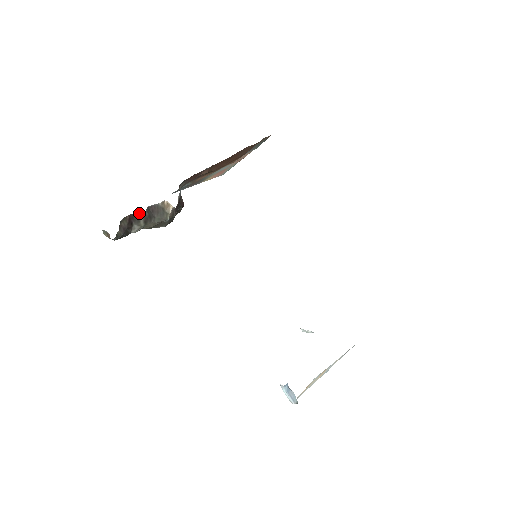
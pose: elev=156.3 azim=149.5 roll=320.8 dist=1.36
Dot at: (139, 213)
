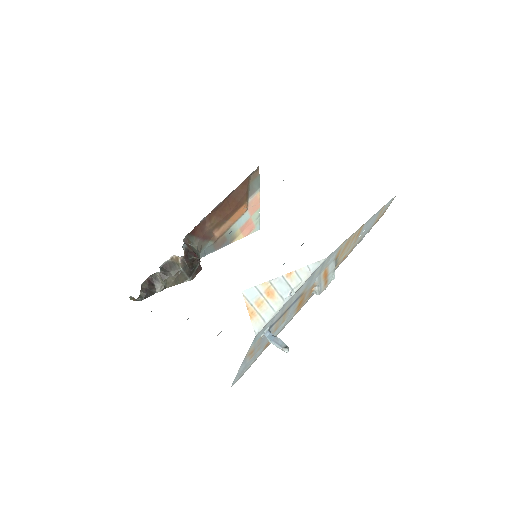
Dot at: (154, 274)
